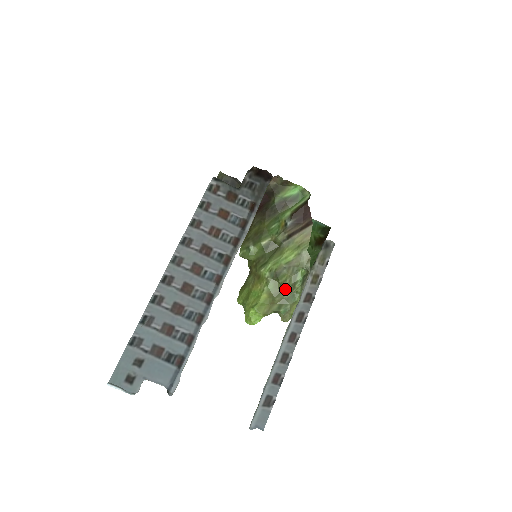
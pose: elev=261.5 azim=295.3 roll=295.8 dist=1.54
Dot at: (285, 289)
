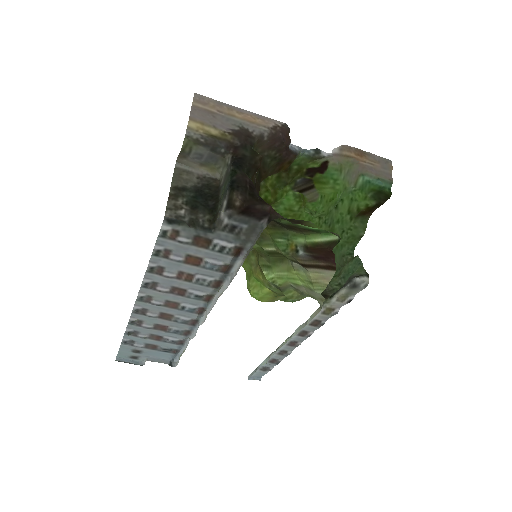
Dot at: occluded
